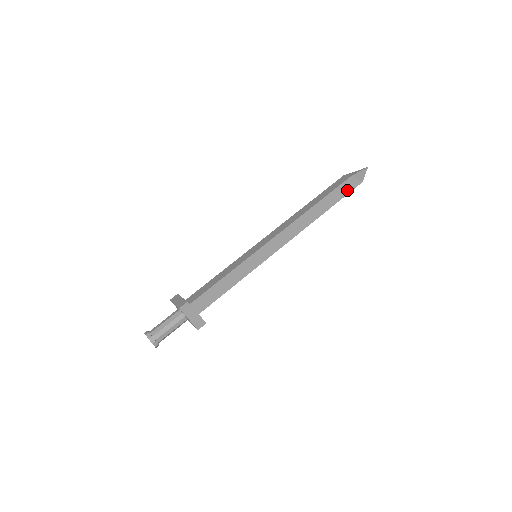
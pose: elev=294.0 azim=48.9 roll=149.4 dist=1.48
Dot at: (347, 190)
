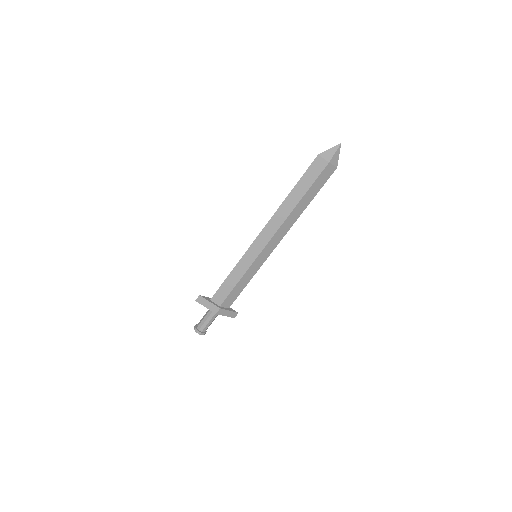
Dot at: (324, 180)
